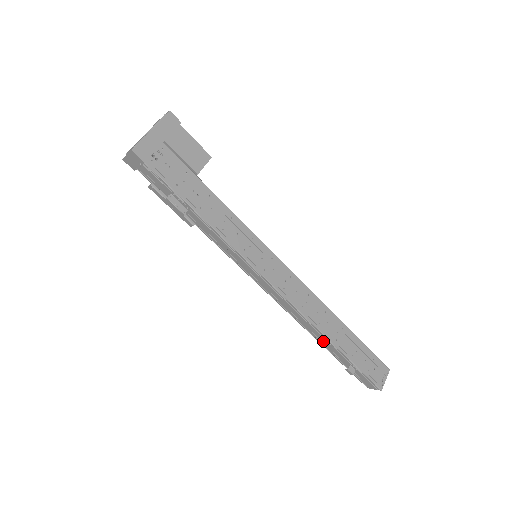
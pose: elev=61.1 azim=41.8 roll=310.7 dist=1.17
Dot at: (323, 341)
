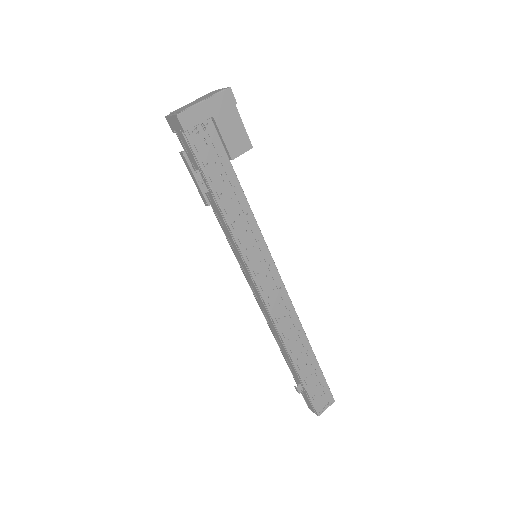
Dot at: (285, 354)
